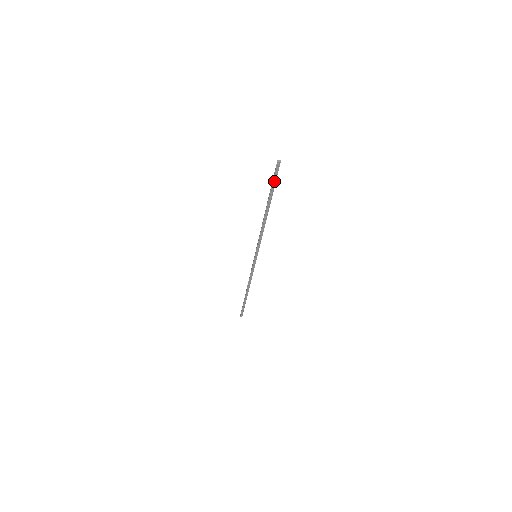
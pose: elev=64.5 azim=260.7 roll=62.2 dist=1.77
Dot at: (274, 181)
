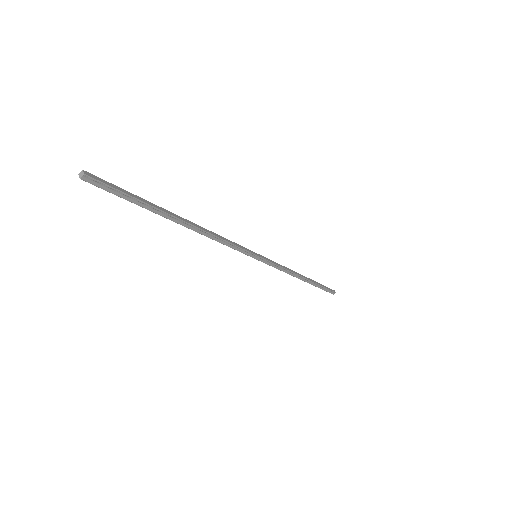
Dot at: (124, 196)
